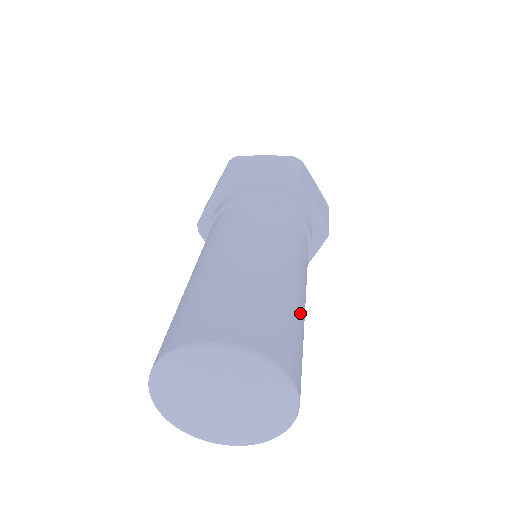
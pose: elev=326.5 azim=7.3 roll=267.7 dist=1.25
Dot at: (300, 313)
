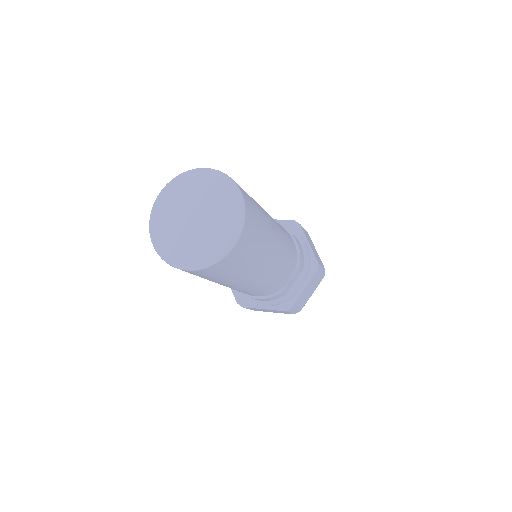
Dot at: occluded
